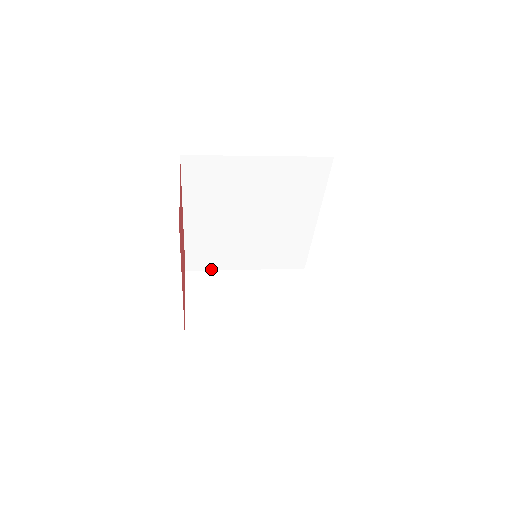
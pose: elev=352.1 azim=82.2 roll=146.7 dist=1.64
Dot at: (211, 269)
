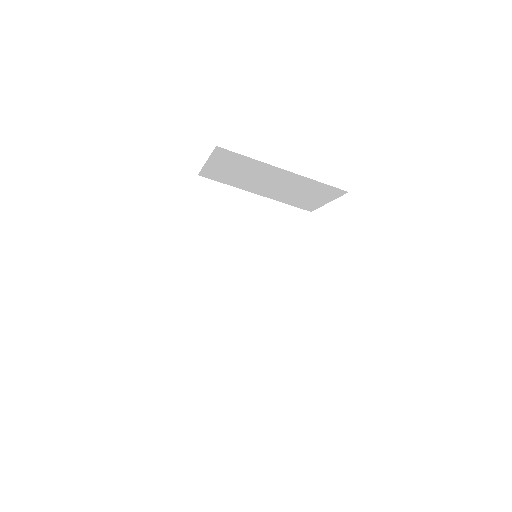
Dot at: (190, 322)
